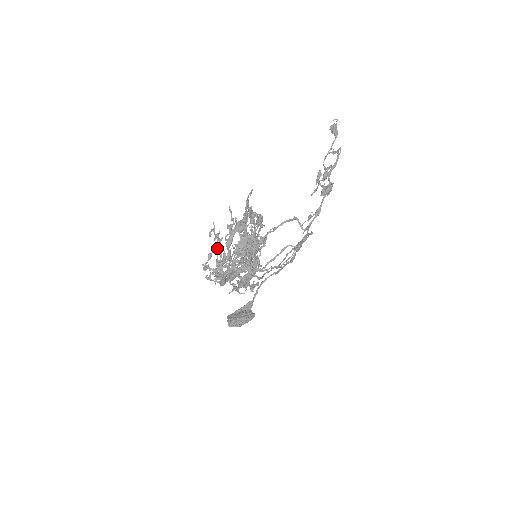
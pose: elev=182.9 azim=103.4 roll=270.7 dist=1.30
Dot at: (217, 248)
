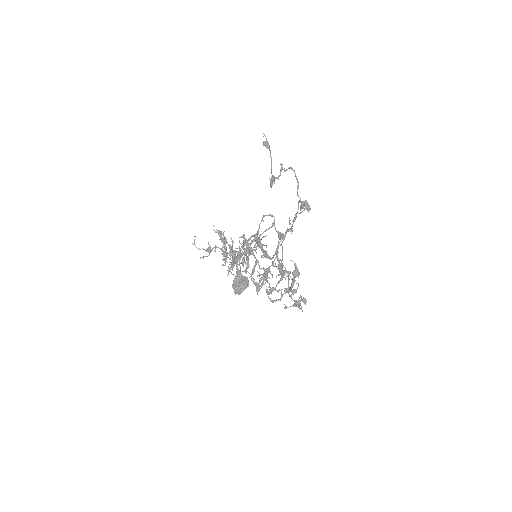
Dot at: (269, 284)
